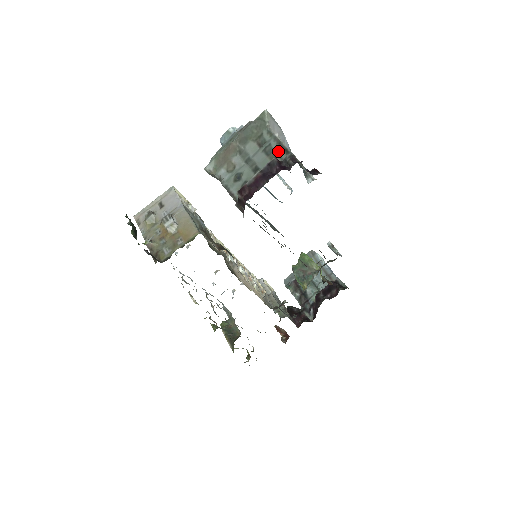
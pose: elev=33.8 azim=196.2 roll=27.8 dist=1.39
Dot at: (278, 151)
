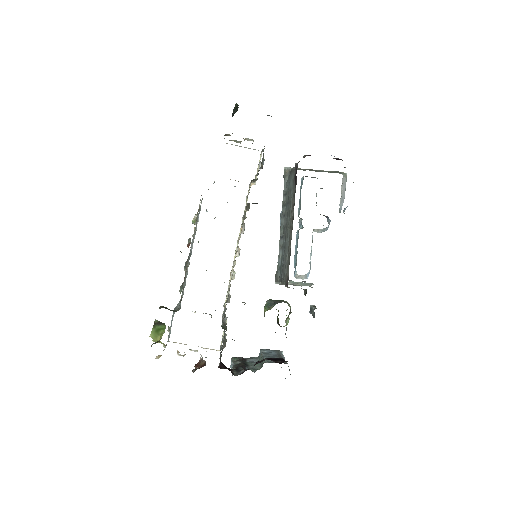
Dot at: occluded
